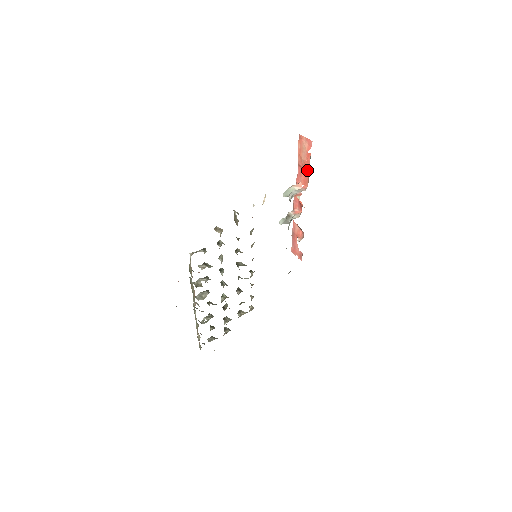
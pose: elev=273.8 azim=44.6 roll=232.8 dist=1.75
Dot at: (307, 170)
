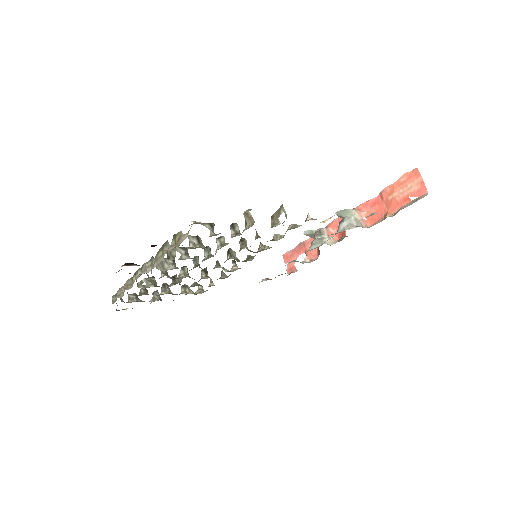
Dot at: (388, 210)
